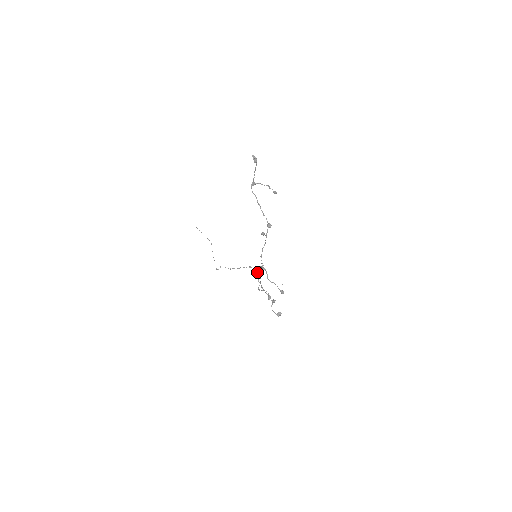
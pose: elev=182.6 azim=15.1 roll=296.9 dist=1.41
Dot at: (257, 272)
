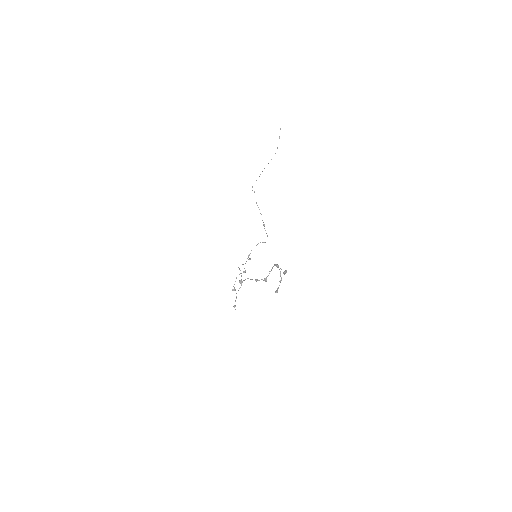
Dot at: (257, 244)
